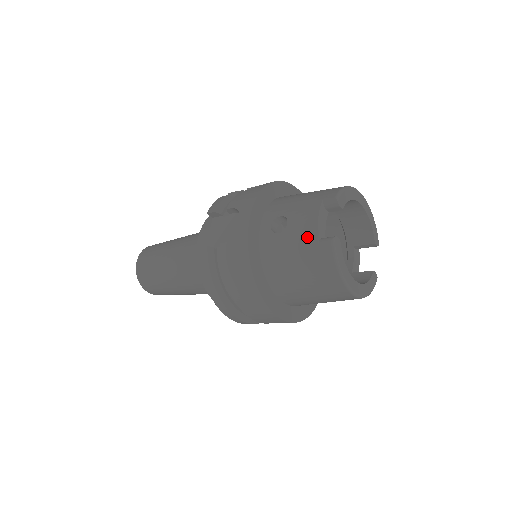
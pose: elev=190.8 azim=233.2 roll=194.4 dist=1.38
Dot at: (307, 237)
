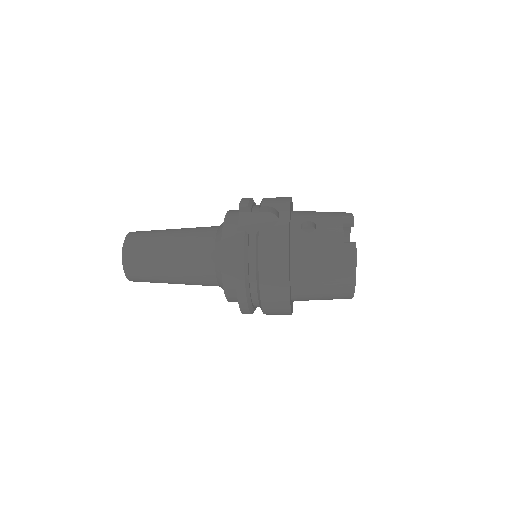
Dot at: (335, 239)
